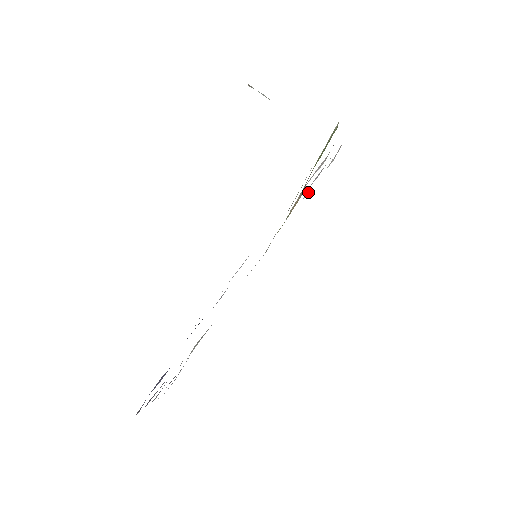
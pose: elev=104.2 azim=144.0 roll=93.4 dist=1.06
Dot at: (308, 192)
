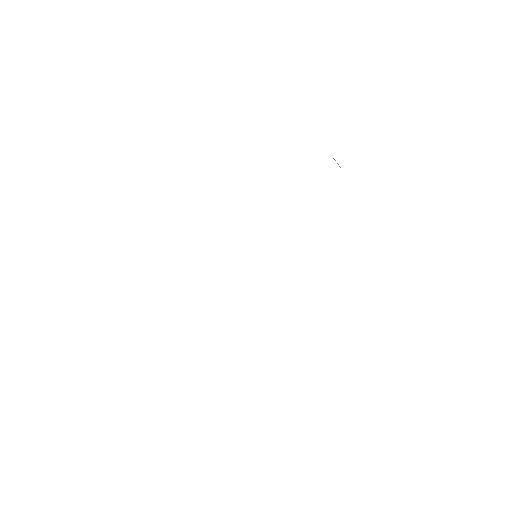
Dot at: occluded
